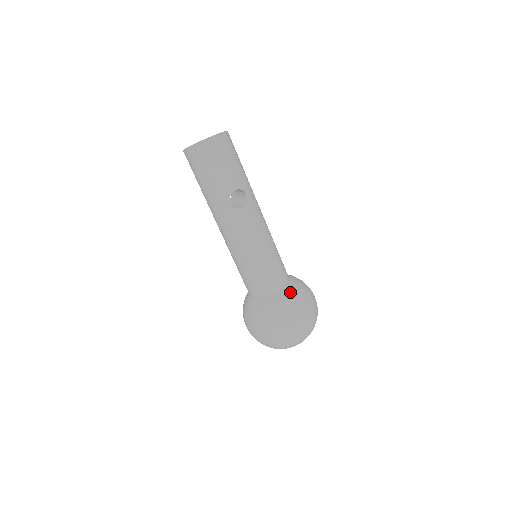
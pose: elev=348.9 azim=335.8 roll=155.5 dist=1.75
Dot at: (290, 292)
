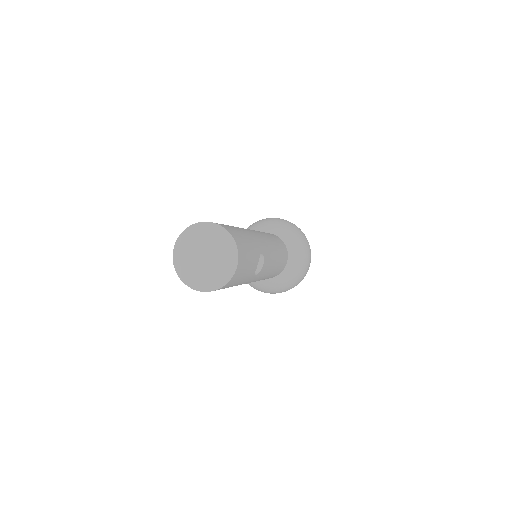
Dot at: (296, 256)
